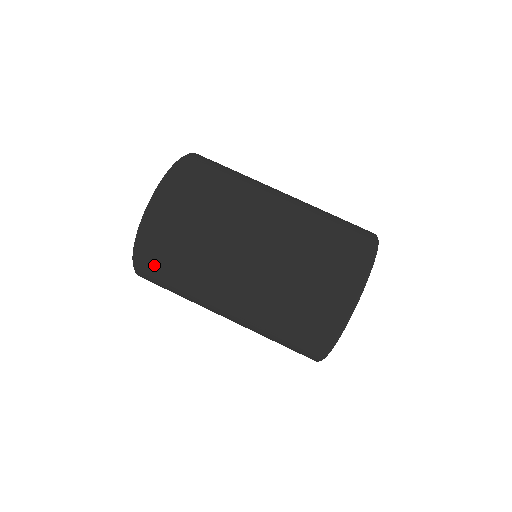
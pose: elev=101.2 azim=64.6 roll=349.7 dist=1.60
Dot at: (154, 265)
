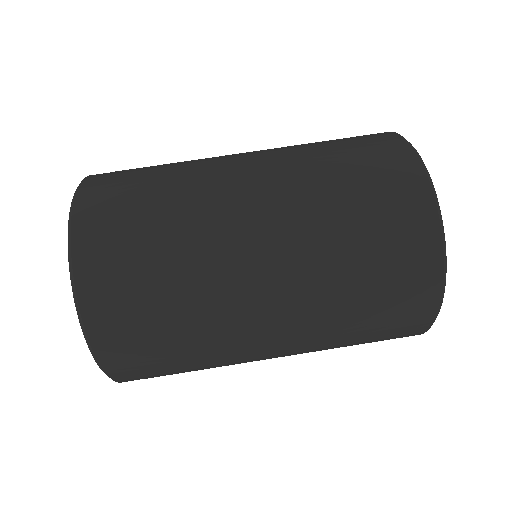
Dot at: (136, 358)
